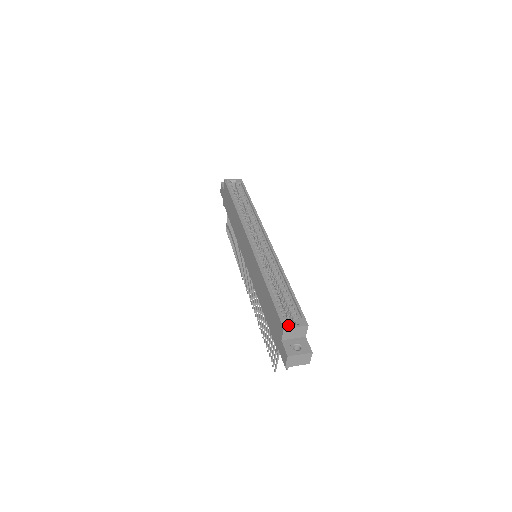
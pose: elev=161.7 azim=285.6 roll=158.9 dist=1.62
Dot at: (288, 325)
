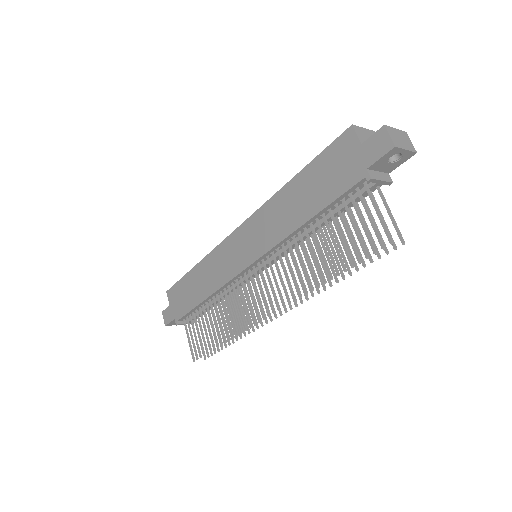
Dot at: occluded
